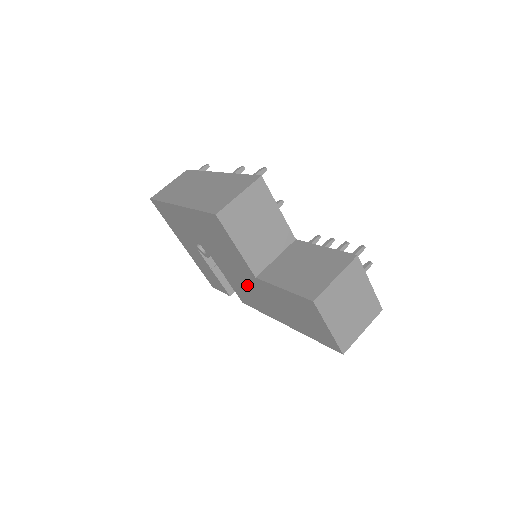
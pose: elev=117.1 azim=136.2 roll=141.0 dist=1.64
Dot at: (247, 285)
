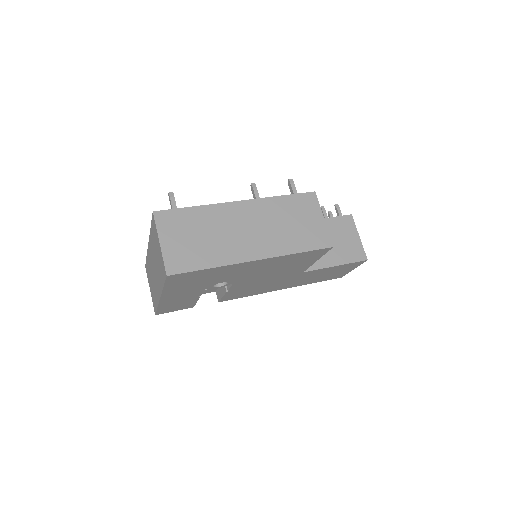
Dot at: (270, 283)
